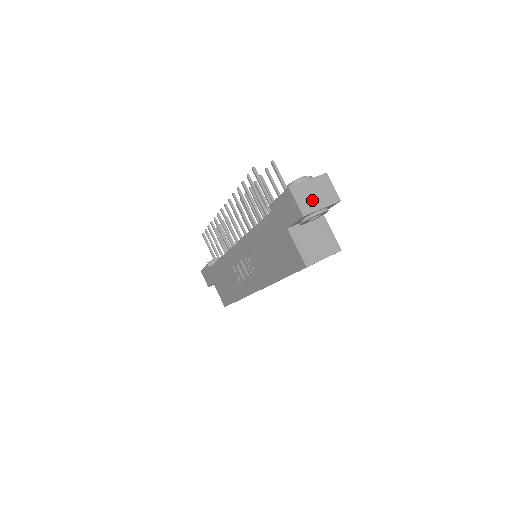
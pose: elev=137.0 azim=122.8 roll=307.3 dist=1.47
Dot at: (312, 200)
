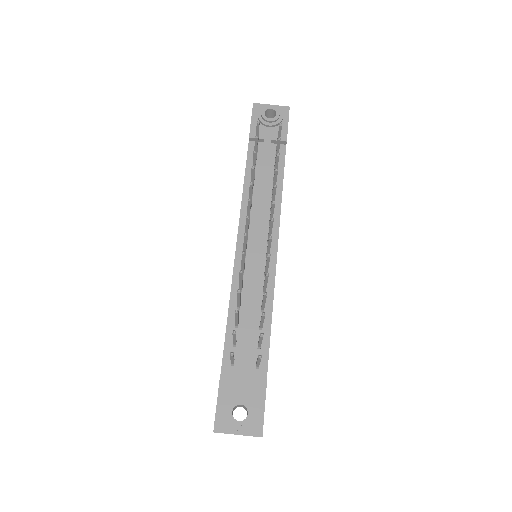
Dot at: occluded
